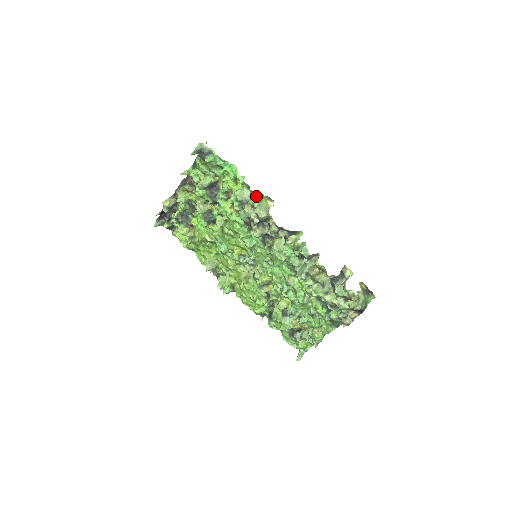
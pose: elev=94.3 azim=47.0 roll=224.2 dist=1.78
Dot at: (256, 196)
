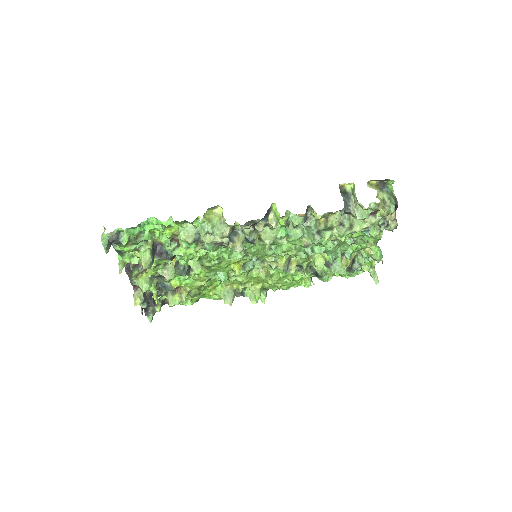
Dot at: (201, 223)
